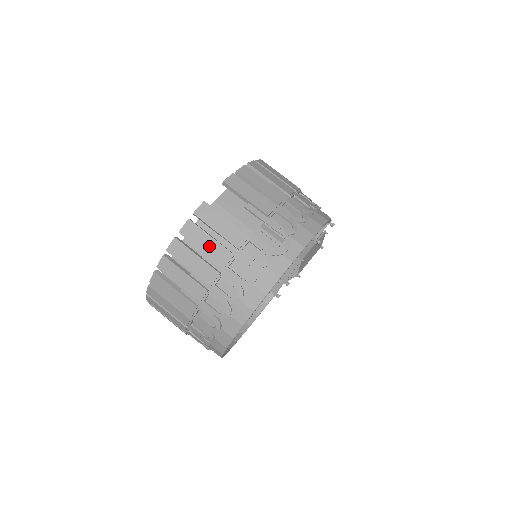
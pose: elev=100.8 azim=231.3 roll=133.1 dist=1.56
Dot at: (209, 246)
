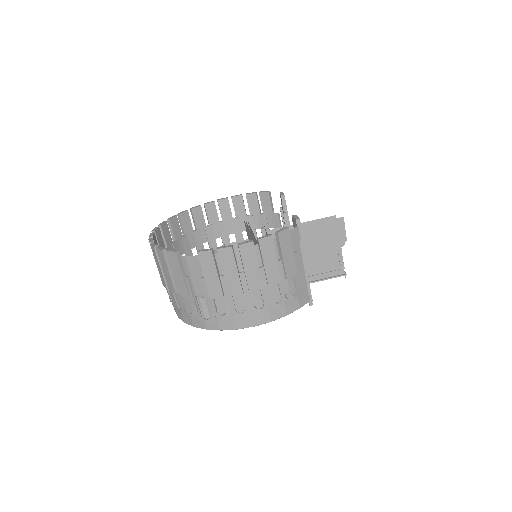
Dot at: (167, 274)
